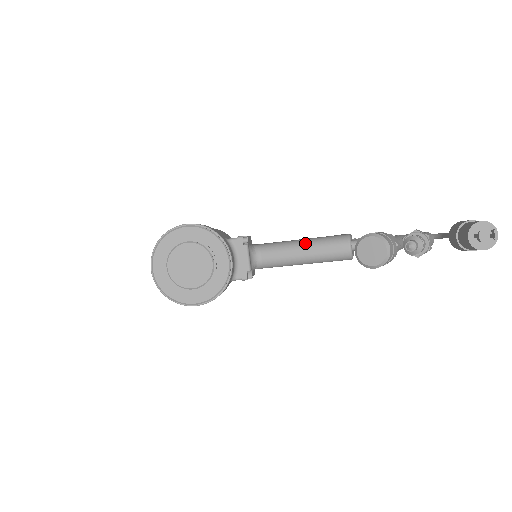
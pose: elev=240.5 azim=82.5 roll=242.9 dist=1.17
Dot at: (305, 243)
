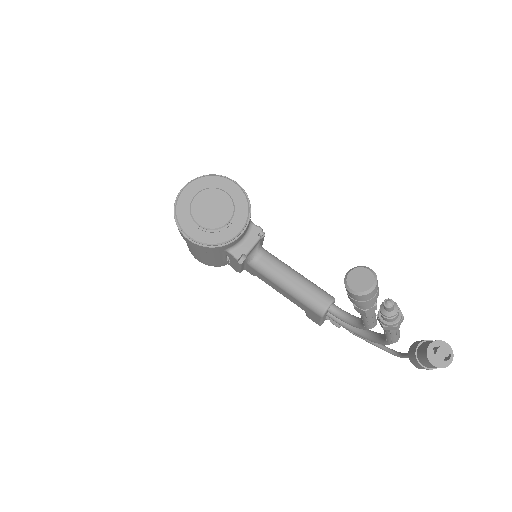
Dot at: (300, 275)
